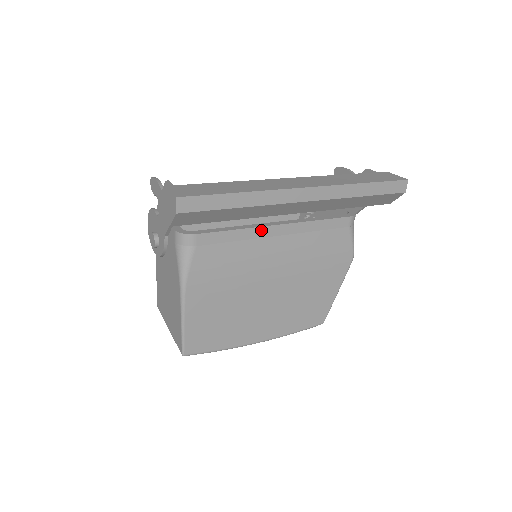
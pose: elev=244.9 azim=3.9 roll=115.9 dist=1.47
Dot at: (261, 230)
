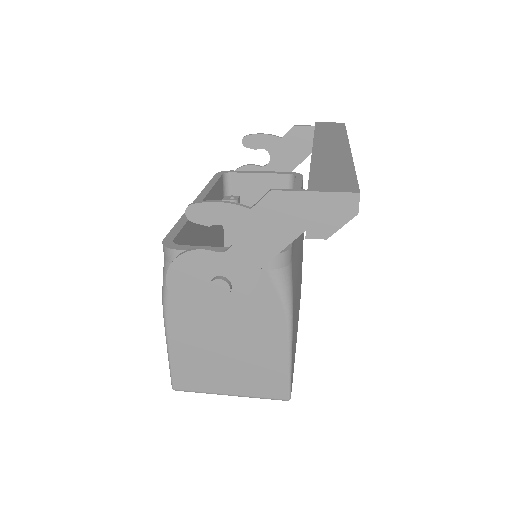
Dot at: occluded
